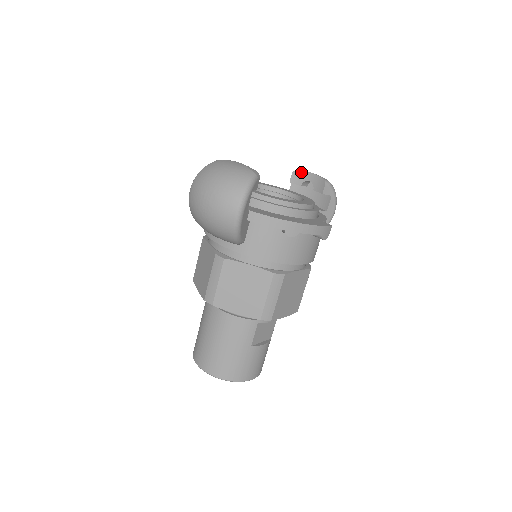
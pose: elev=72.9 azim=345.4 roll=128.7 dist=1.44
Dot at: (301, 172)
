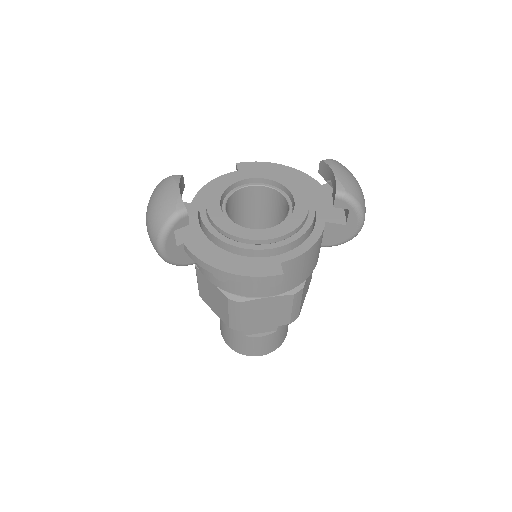
Dot at: (326, 165)
